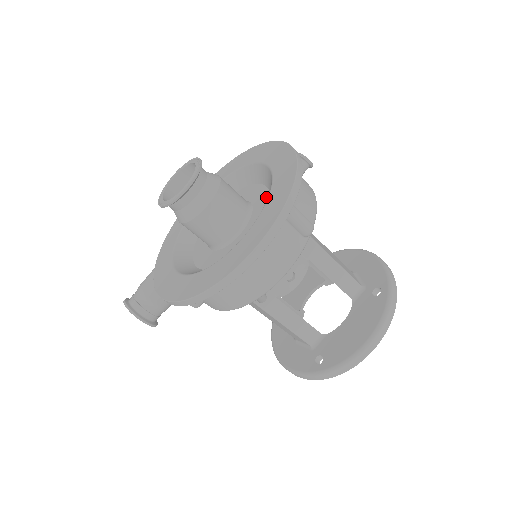
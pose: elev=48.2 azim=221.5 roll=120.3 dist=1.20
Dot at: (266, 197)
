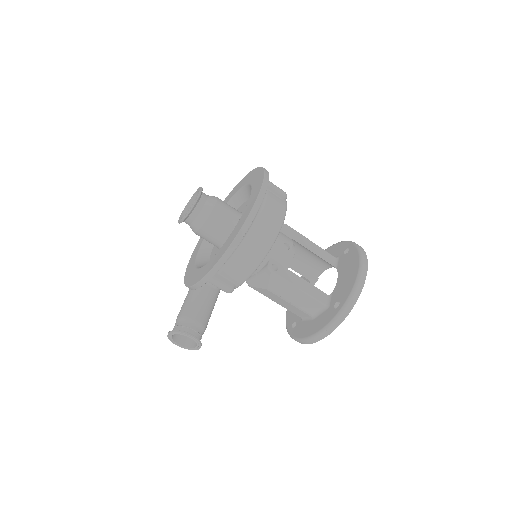
Dot at: (247, 202)
